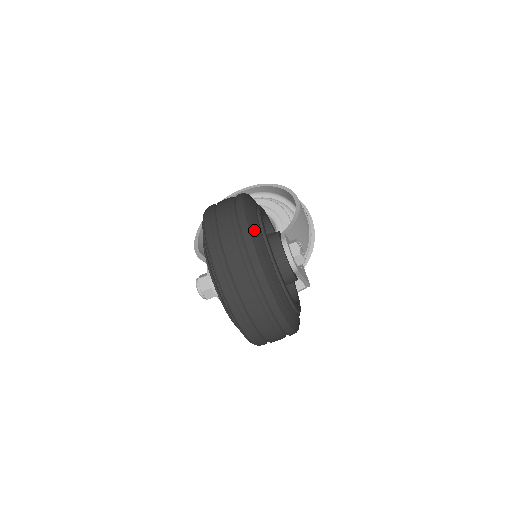
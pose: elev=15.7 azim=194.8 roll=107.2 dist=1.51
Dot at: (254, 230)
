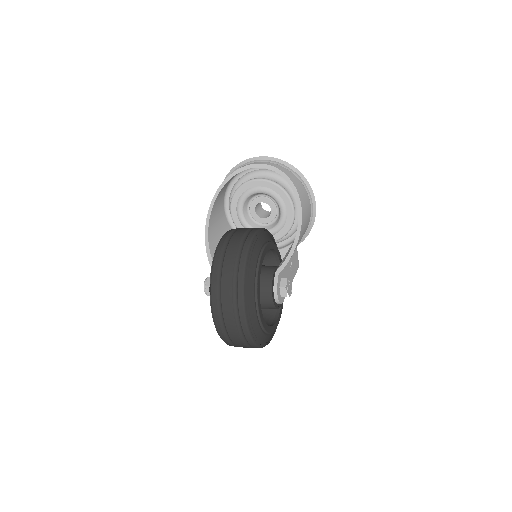
Dot at: (249, 308)
